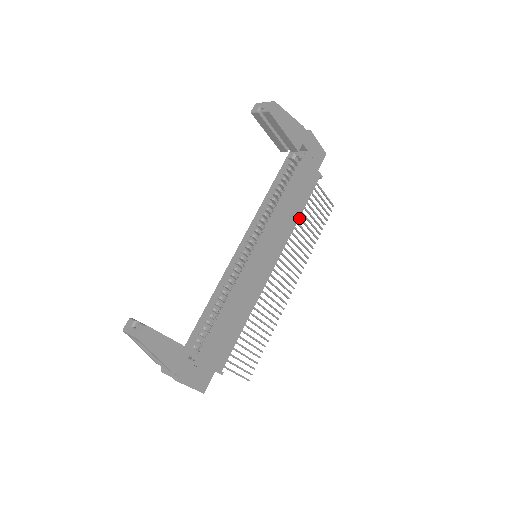
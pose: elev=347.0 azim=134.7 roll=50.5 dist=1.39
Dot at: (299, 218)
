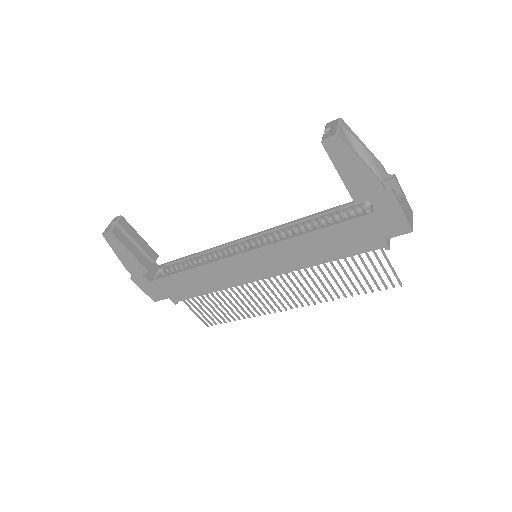
Dot at: (331, 263)
